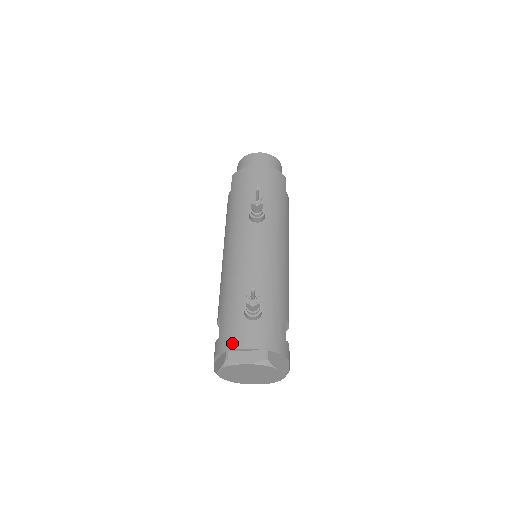
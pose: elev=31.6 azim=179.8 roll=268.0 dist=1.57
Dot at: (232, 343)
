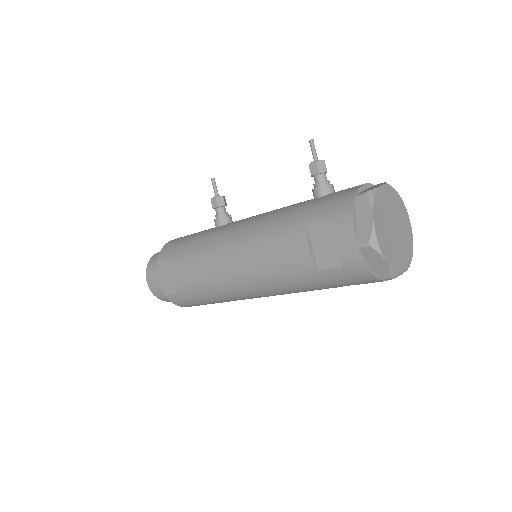
Dot at: (349, 193)
